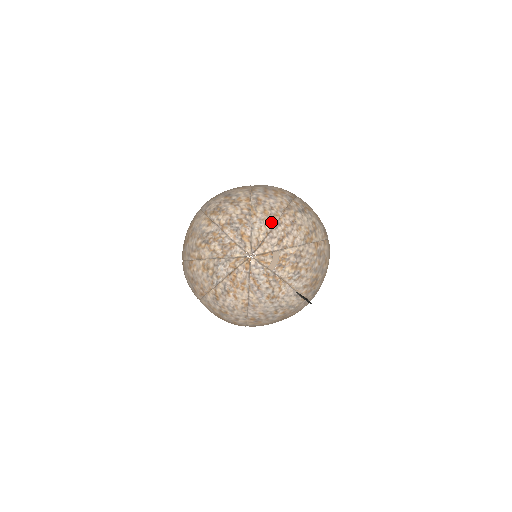
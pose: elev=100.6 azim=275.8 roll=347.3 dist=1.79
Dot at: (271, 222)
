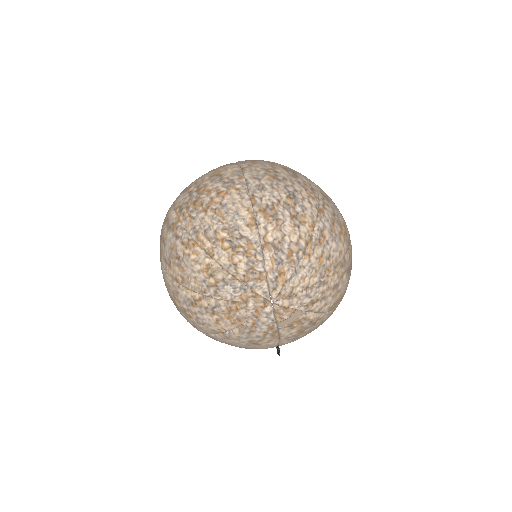
Dot at: (319, 276)
